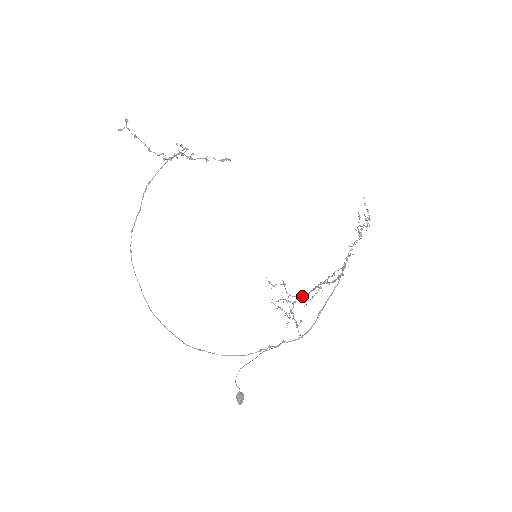
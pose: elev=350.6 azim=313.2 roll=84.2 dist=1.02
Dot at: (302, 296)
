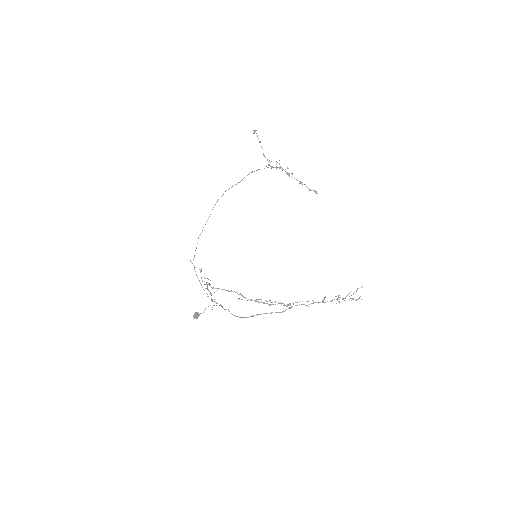
Dot at: occluded
